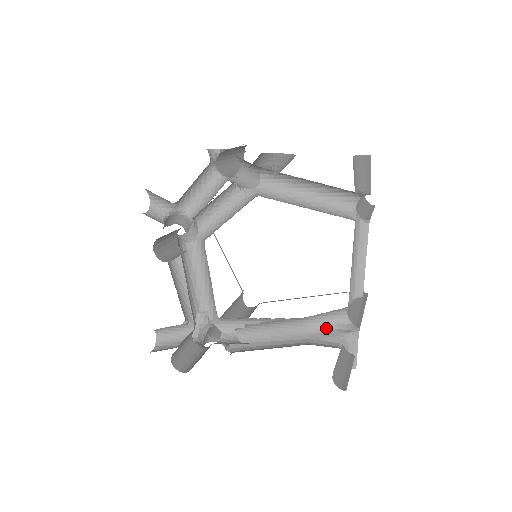
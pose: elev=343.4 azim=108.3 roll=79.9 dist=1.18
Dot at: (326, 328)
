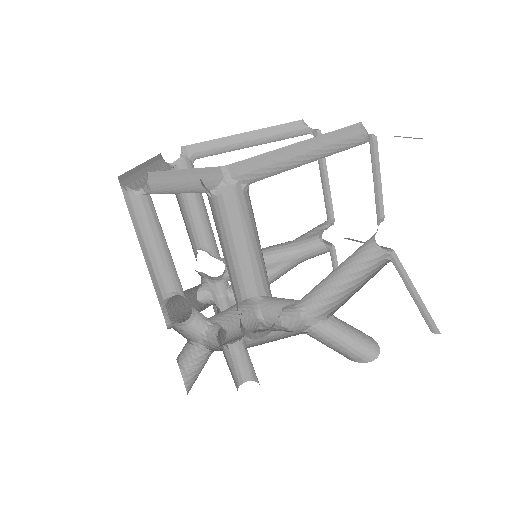
Dot at: (308, 232)
